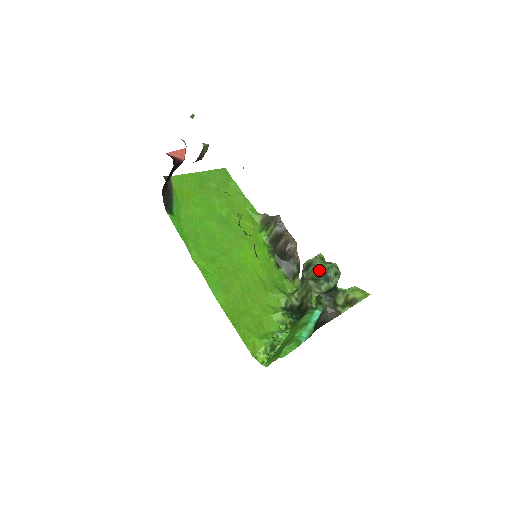
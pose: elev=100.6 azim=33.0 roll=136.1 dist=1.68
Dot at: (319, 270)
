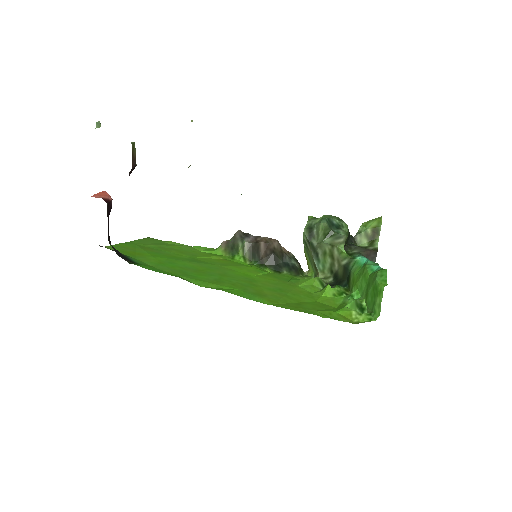
Dot at: (324, 221)
